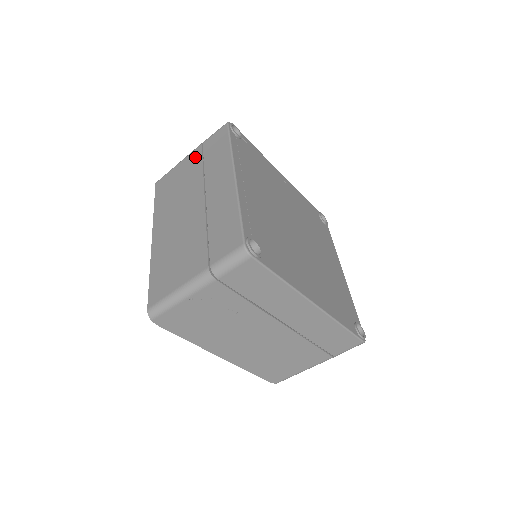
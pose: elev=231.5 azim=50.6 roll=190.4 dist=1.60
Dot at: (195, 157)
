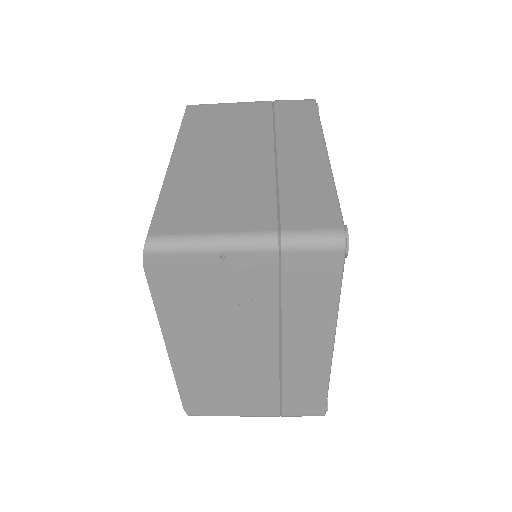
Dot at: (261, 108)
